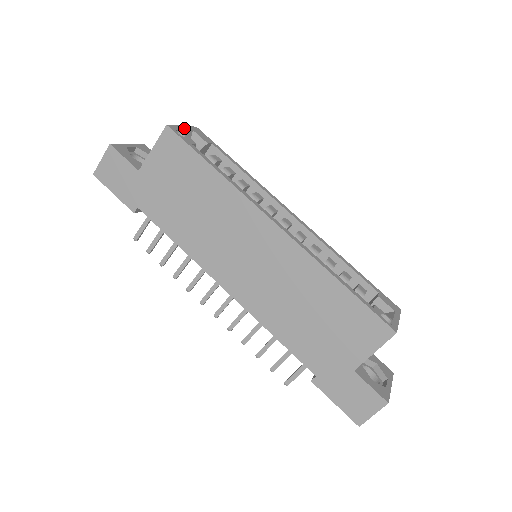
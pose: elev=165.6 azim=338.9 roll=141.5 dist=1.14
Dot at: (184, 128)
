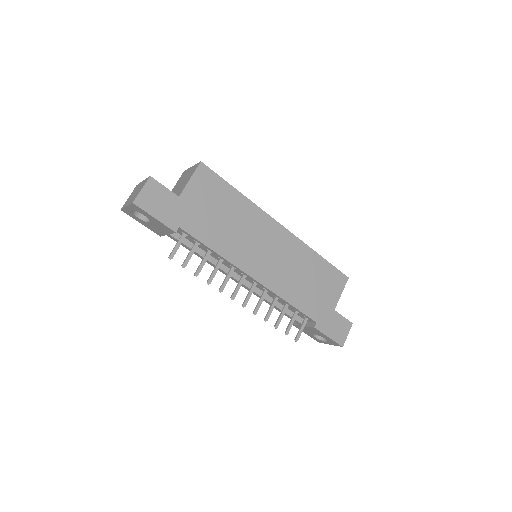
Dot at: occluded
